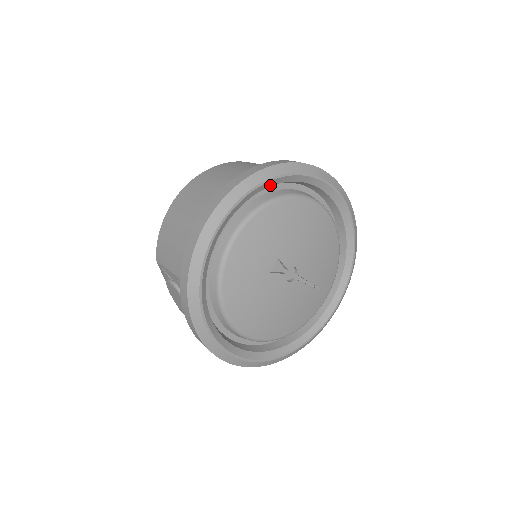
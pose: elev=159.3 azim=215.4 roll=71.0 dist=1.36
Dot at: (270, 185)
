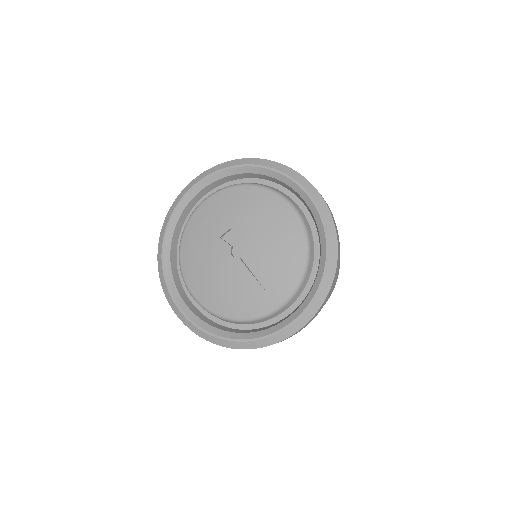
Dot at: (252, 172)
